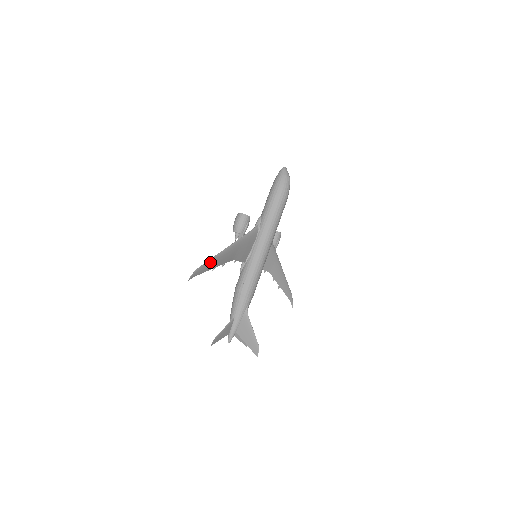
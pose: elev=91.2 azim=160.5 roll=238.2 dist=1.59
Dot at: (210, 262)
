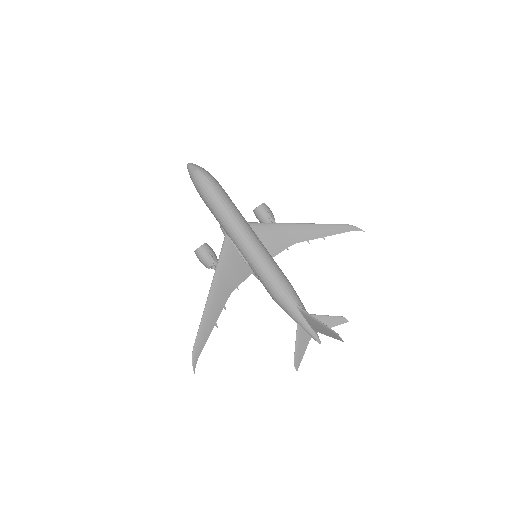
Dot at: (201, 330)
